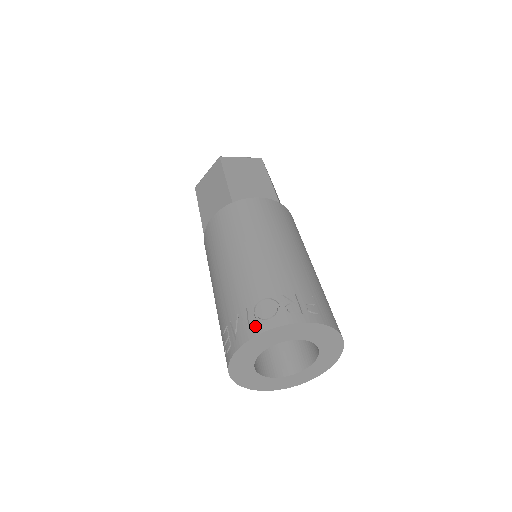
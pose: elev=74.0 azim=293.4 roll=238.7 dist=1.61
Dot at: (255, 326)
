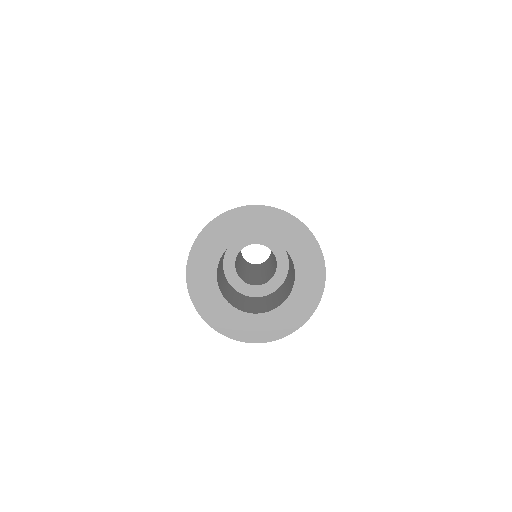
Dot at: occluded
